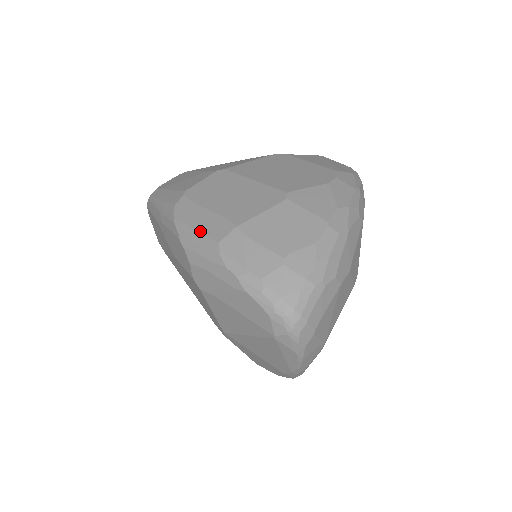
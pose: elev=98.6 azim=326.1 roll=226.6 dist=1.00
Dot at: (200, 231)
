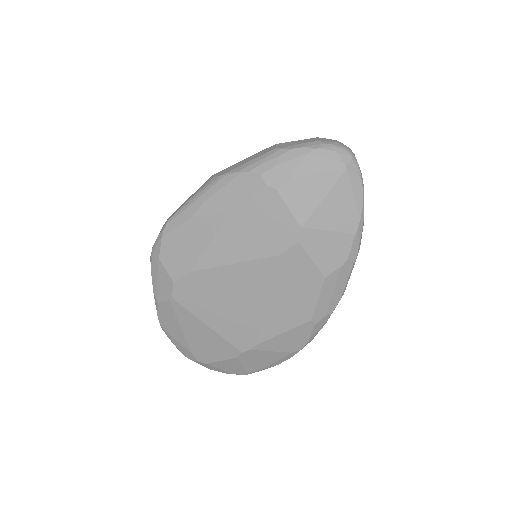
Dot at: (254, 158)
